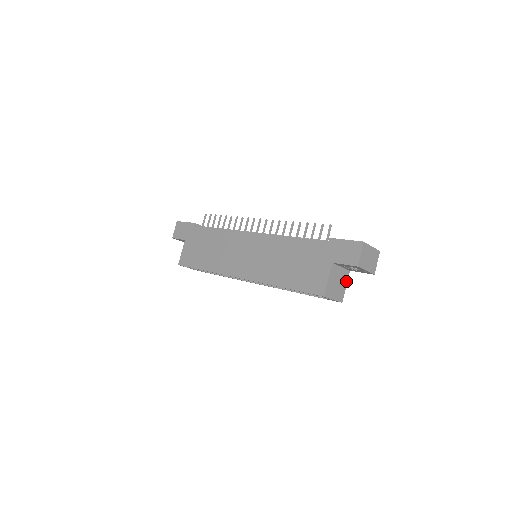
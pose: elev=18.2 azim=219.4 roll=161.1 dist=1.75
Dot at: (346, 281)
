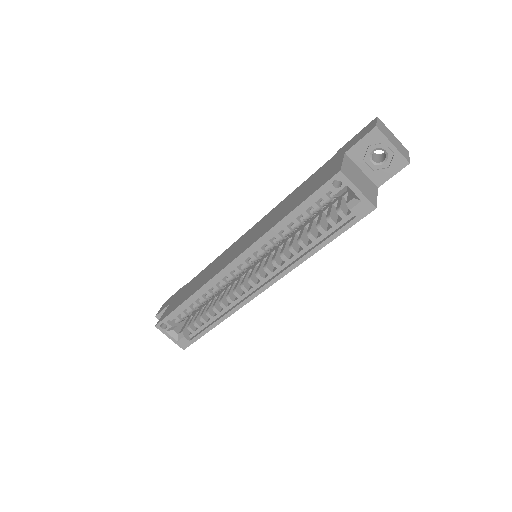
Dot at: (375, 193)
